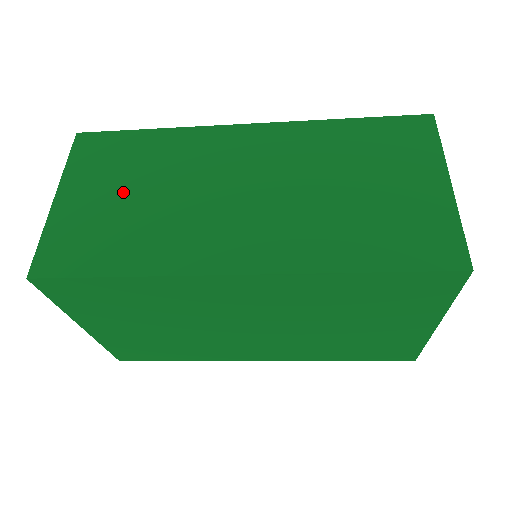
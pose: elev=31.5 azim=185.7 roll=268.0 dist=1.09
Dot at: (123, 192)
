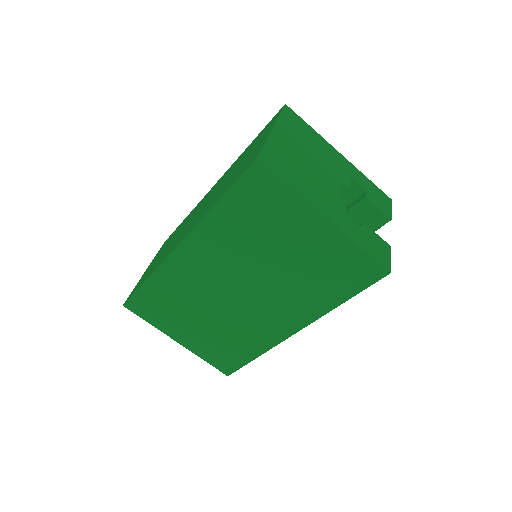
Dot at: occluded
